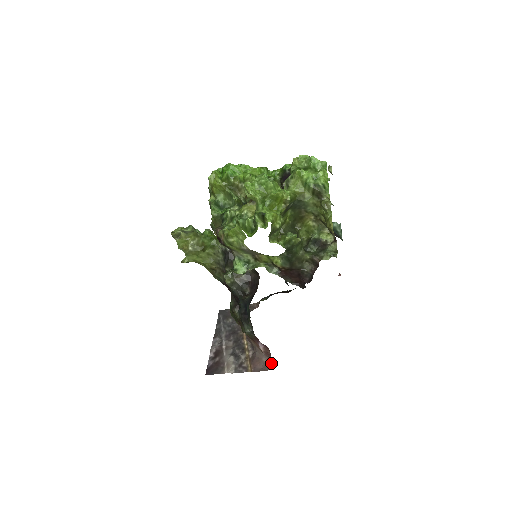
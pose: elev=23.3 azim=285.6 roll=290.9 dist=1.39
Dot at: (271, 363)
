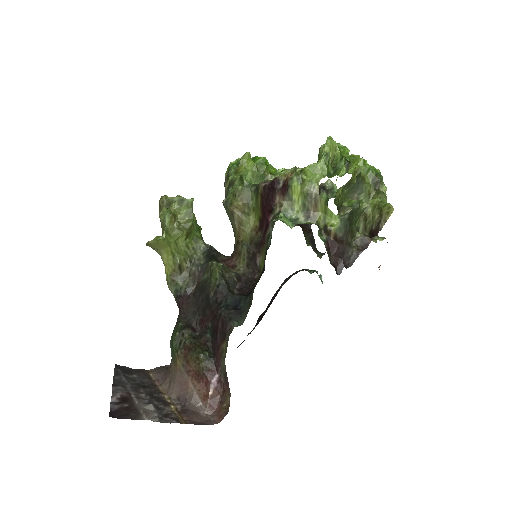
Dot at: (216, 416)
